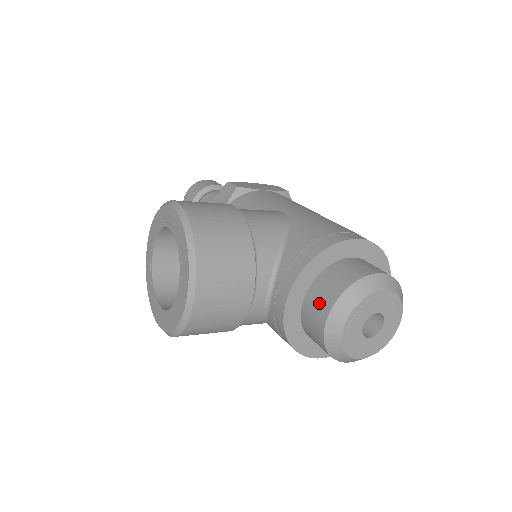
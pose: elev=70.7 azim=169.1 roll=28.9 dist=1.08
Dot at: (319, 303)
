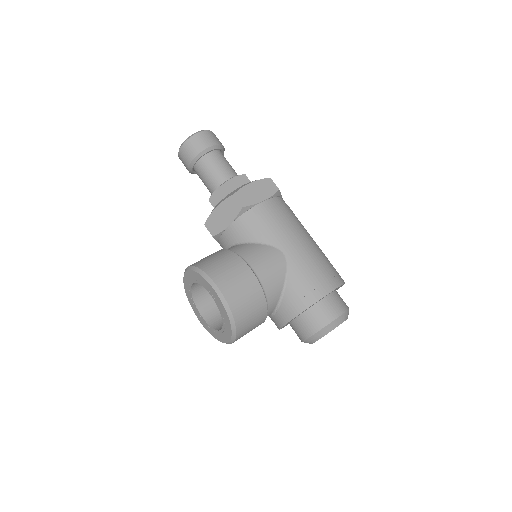
Dot at: (303, 329)
